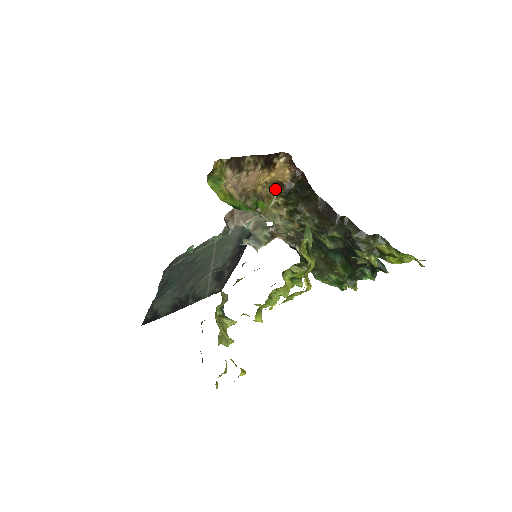
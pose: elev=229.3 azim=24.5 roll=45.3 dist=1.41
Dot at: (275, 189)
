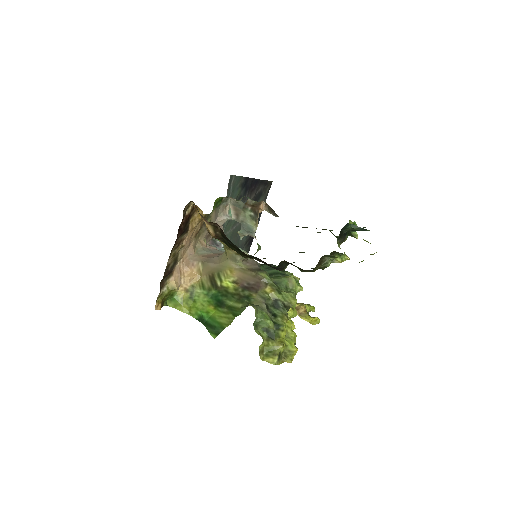
Dot at: occluded
